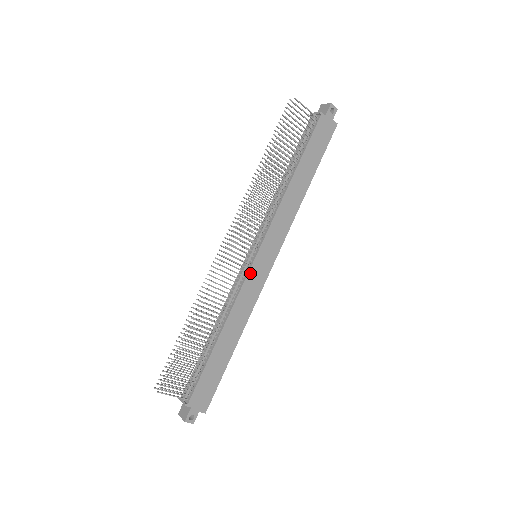
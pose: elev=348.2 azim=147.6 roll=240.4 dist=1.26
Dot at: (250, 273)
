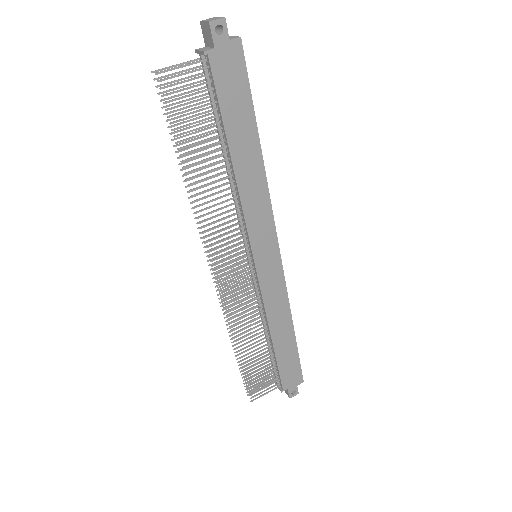
Dot at: (261, 280)
